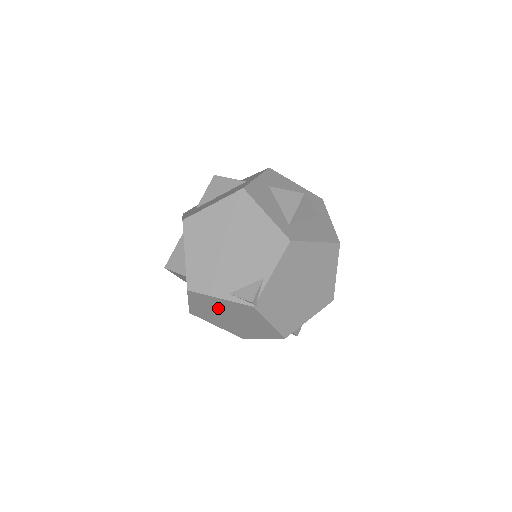
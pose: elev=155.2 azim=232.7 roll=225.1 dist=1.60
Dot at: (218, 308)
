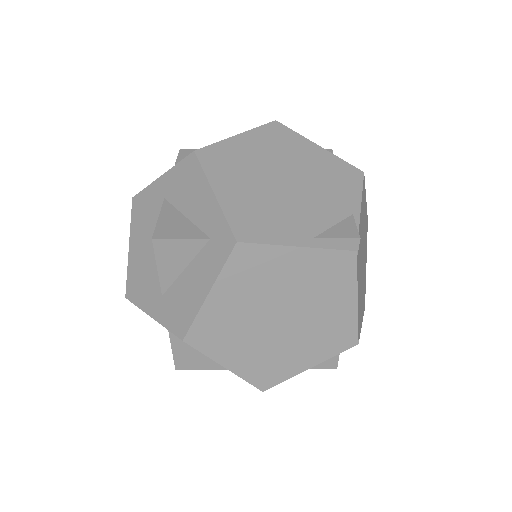
Dot at: (273, 288)
